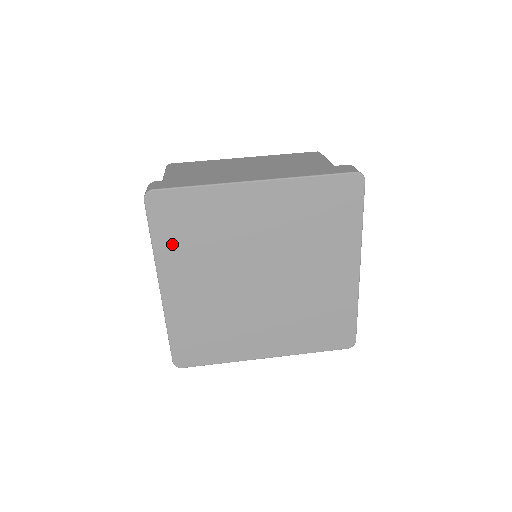
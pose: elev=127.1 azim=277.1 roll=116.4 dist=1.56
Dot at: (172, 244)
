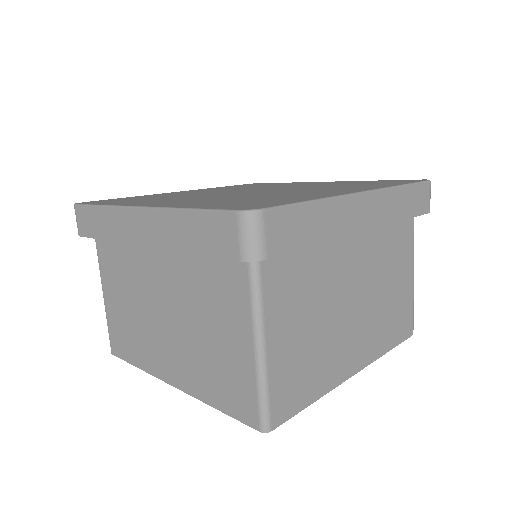
Dot at: occluded
